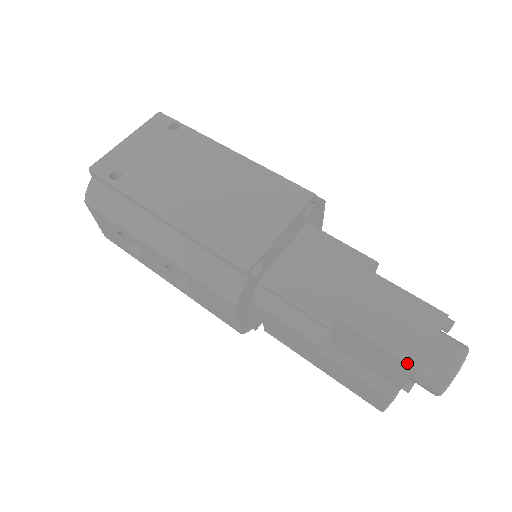
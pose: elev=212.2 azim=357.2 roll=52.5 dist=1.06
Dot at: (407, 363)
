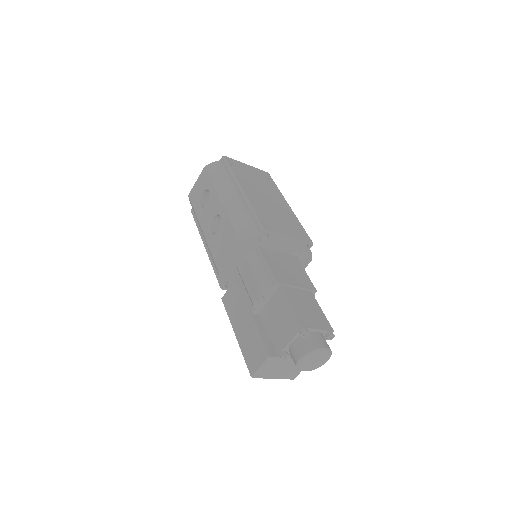
Dot at: (300, 322)
